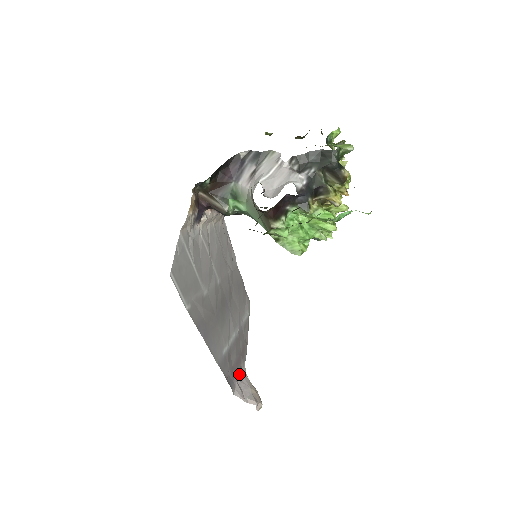
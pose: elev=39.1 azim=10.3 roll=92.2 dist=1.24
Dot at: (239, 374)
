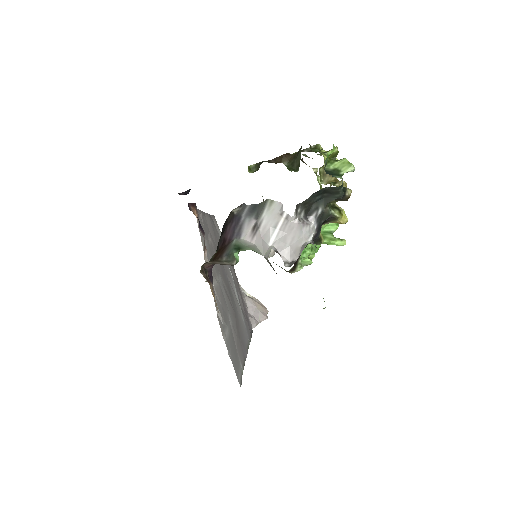
Dot at: (245, 304)
